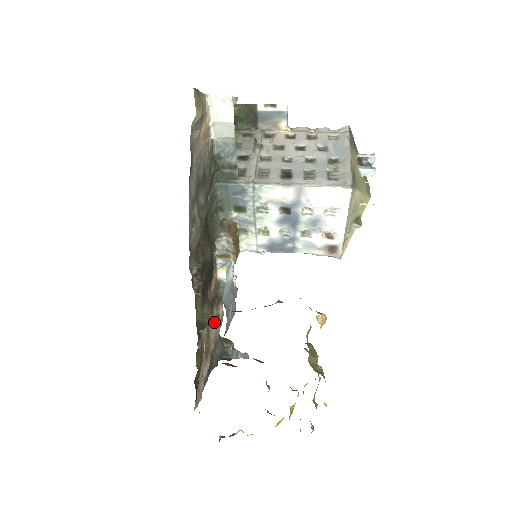
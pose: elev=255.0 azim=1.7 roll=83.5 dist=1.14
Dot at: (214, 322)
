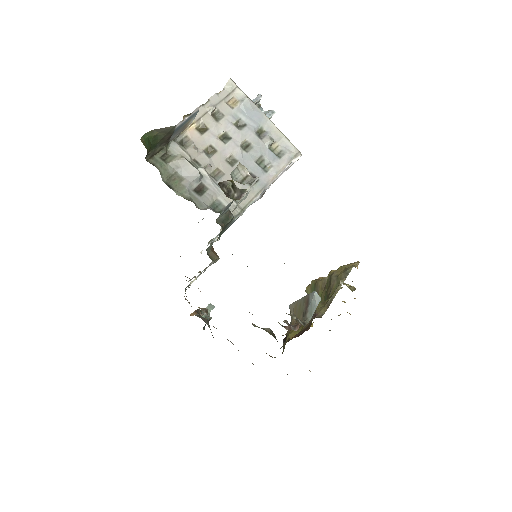
Dot at: (208, 316)
